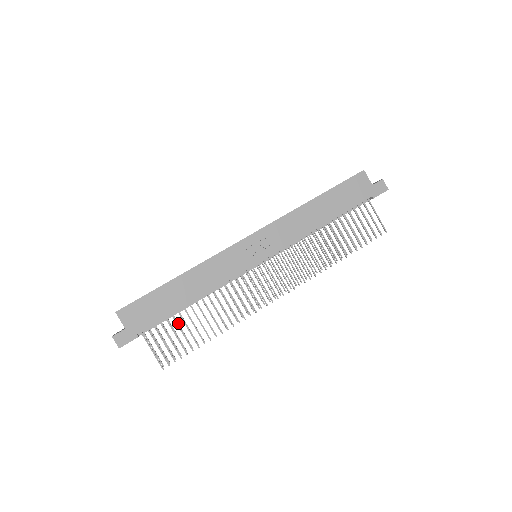
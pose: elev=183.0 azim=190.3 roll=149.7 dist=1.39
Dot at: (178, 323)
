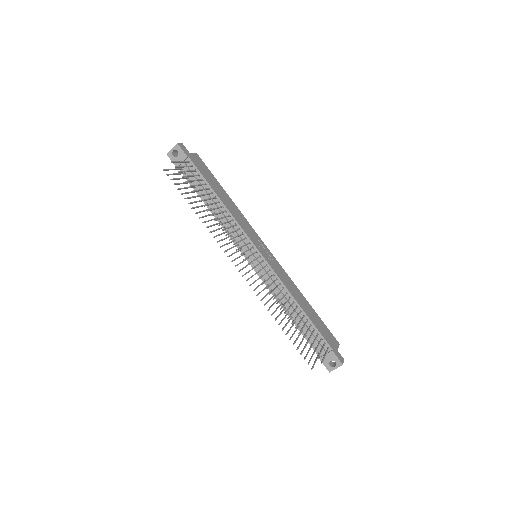
Dot at: (194, 192)
